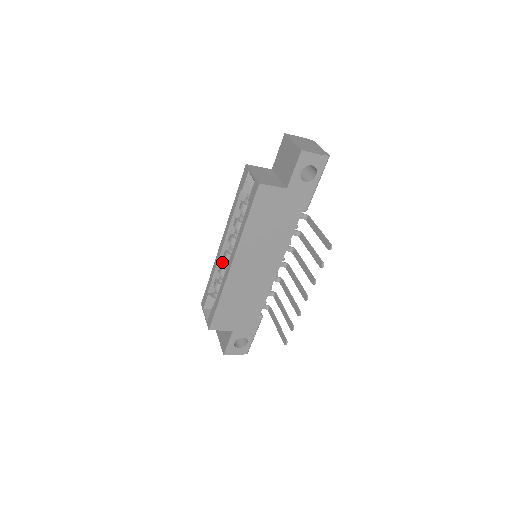
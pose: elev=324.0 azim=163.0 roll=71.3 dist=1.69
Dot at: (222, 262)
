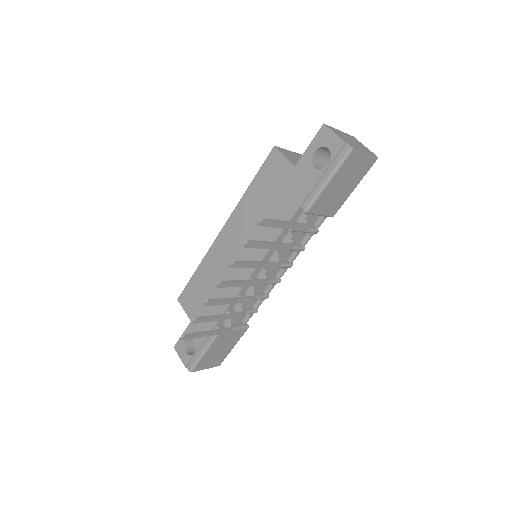
Dot at: occluded
